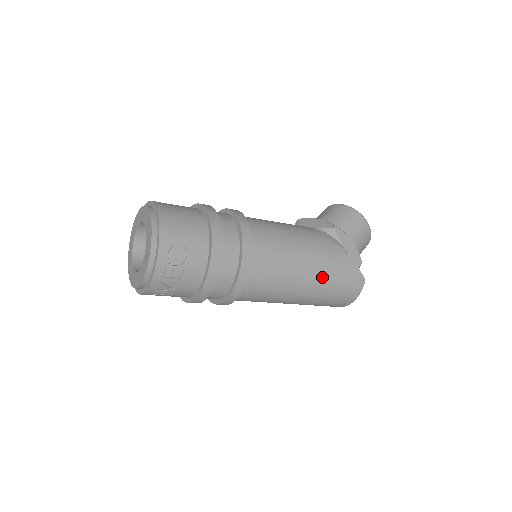
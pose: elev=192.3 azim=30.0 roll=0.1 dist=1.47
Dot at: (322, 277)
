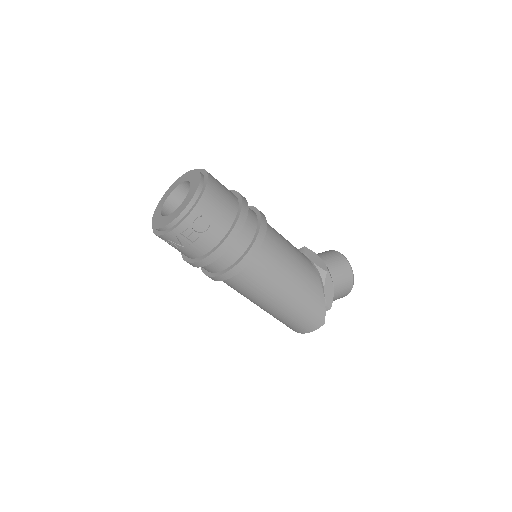
Dot at: (295, 302)
